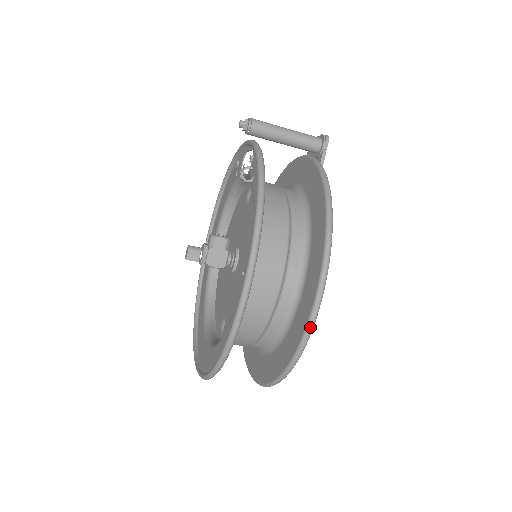
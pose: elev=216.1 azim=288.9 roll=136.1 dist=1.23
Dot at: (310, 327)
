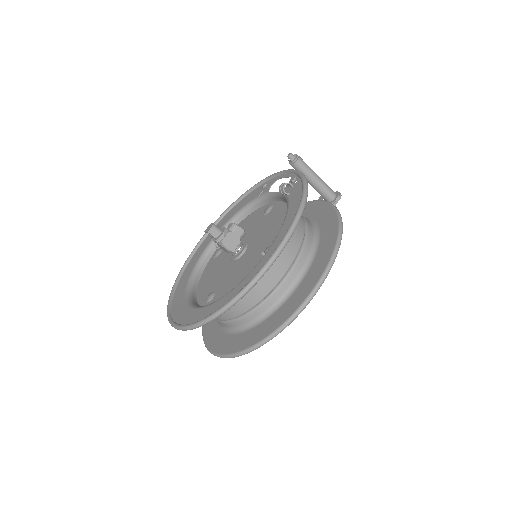
Dot at: (302, 308)
